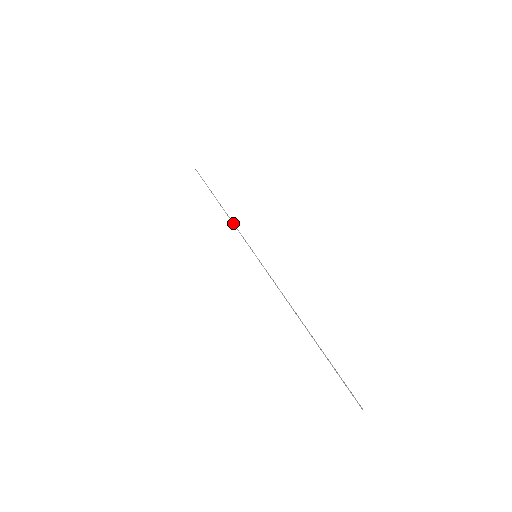
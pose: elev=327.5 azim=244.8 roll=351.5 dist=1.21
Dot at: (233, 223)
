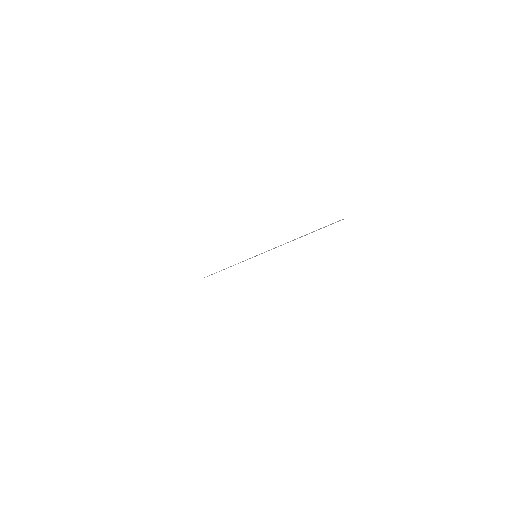
Dot at: occluded
